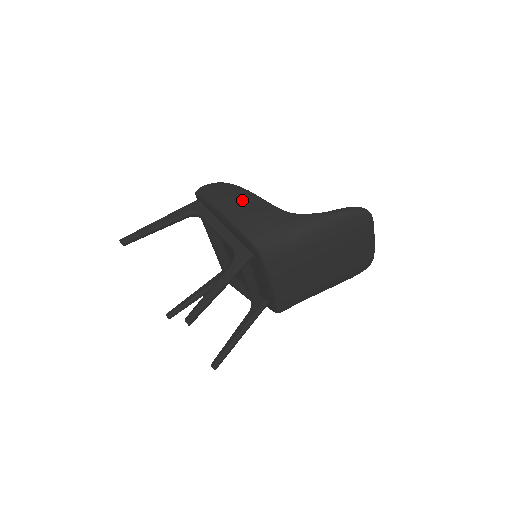
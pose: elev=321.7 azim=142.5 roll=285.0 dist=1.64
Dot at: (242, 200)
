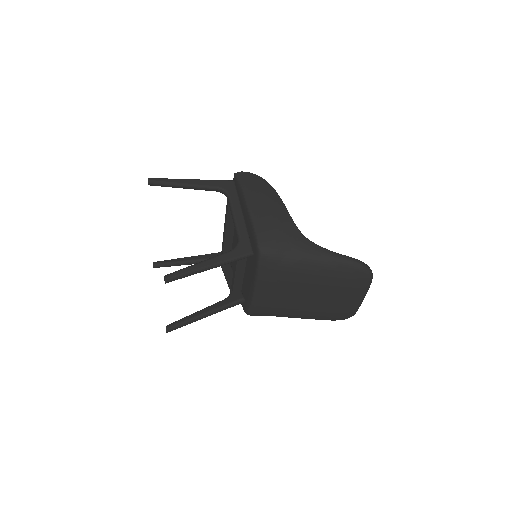
Dot at: (270, 202)
